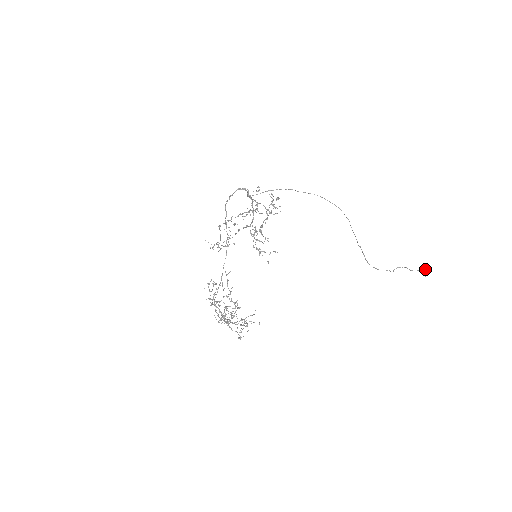
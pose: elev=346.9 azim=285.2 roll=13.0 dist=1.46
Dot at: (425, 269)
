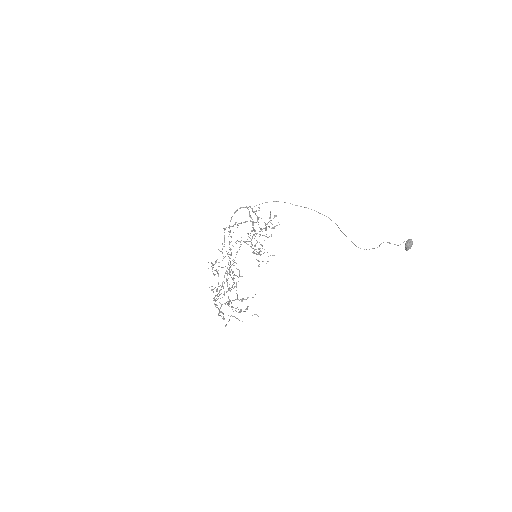
Dot at: (407, 240)
